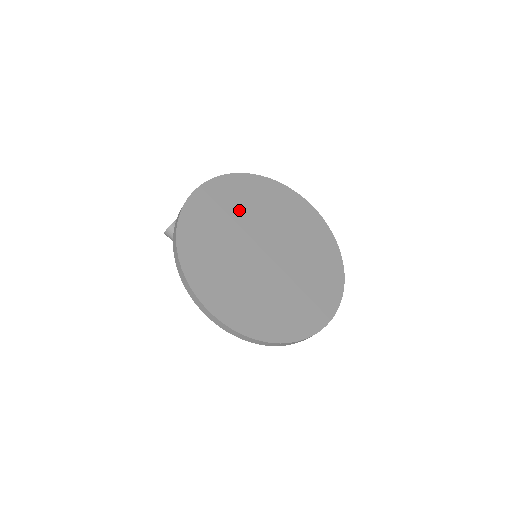
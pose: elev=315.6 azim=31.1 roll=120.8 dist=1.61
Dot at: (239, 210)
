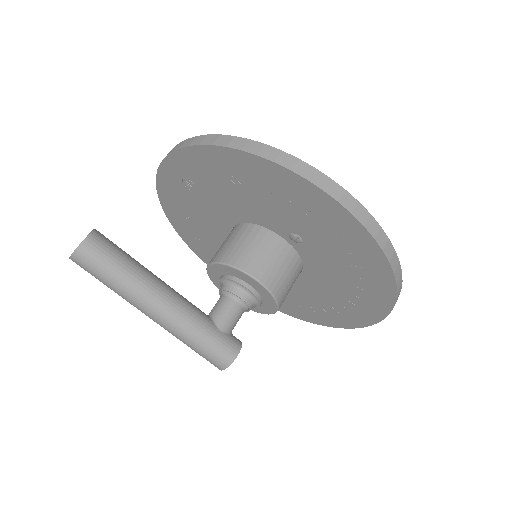
Dot at: occluded
